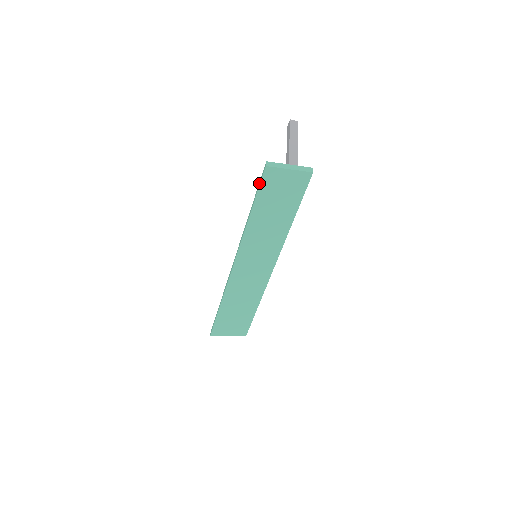
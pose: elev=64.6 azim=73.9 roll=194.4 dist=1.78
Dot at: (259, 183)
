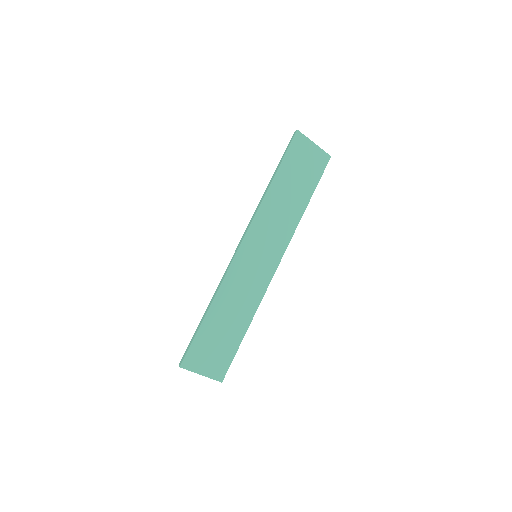
Dot at: (285, 150)
